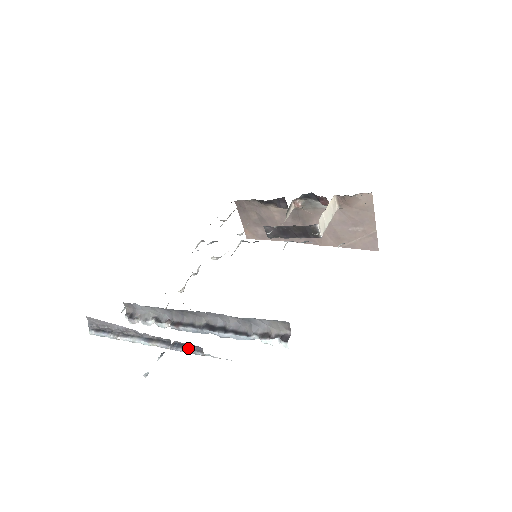
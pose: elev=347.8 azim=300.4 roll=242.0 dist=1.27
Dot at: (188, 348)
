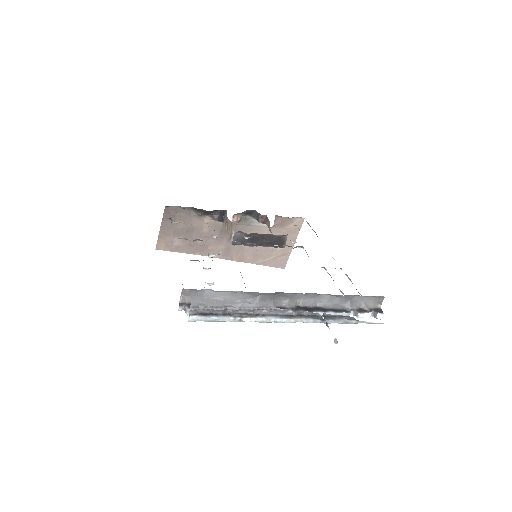
Dot at: (340, 318)
